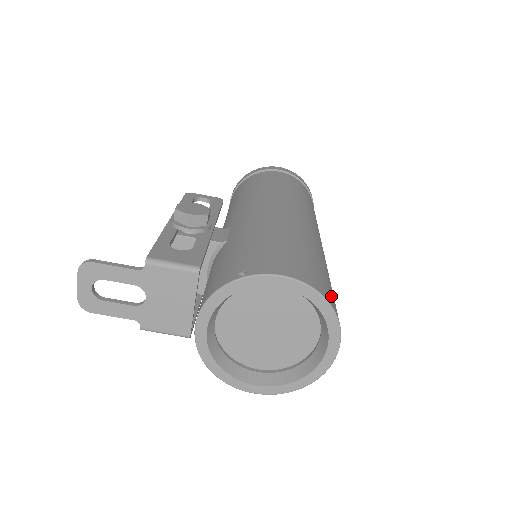
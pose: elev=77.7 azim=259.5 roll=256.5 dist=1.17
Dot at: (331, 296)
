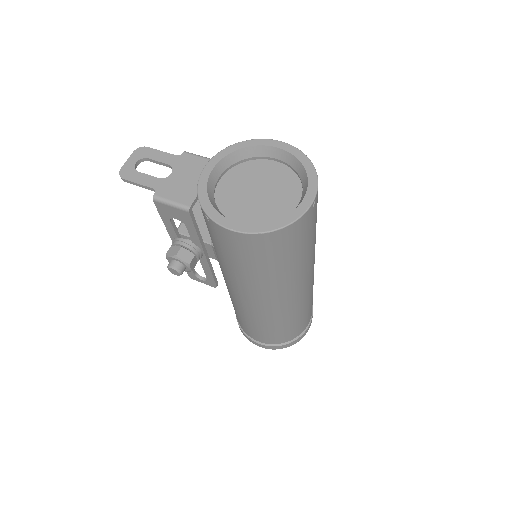
Dot at: occluded
